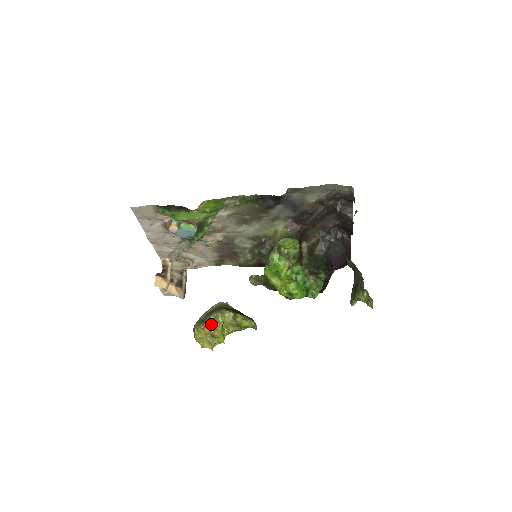
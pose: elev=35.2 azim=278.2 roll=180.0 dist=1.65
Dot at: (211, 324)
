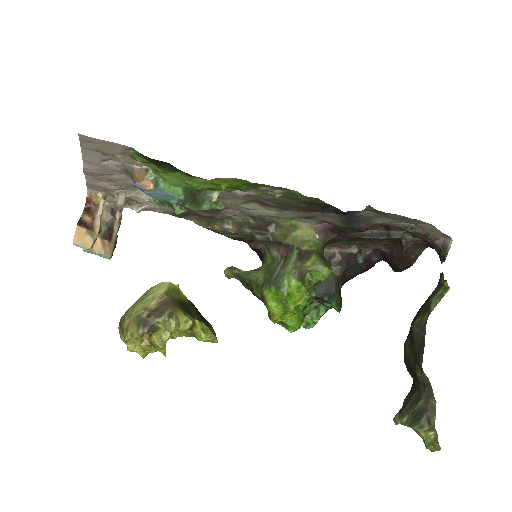
Dot at: (155, 330)
